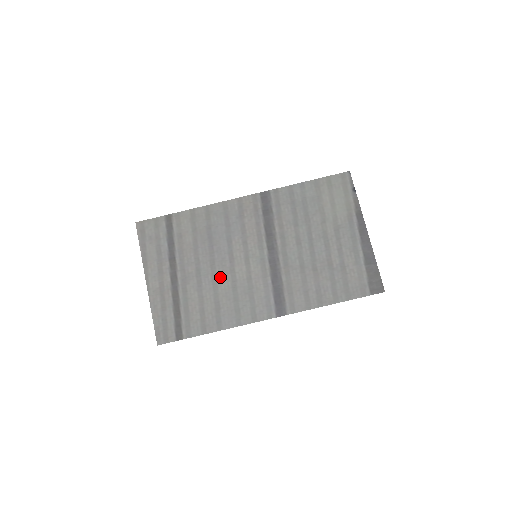
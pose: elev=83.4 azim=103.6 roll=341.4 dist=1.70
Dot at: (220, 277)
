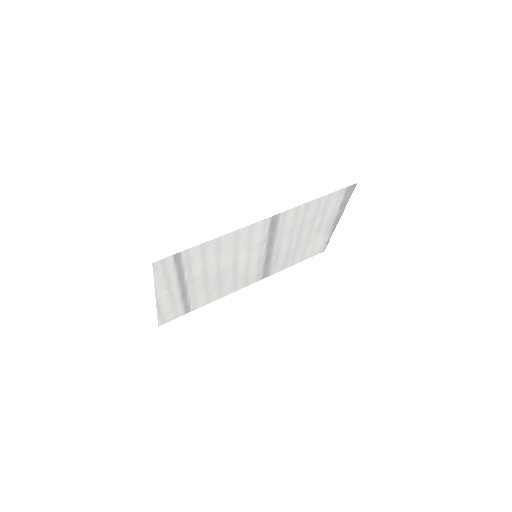
Dot at: (224, 264)
